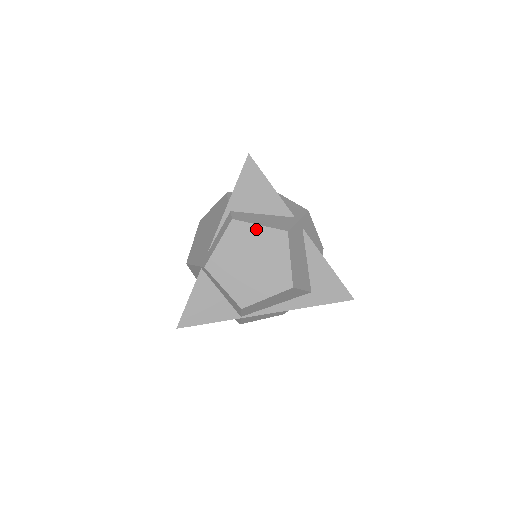
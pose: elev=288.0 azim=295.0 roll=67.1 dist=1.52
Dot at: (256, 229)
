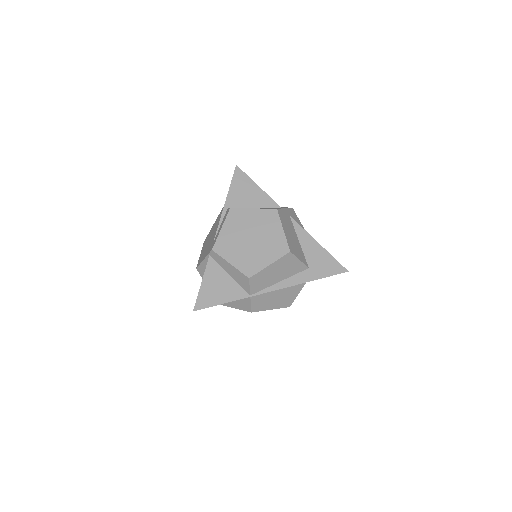
Dot at: (251, 212)
